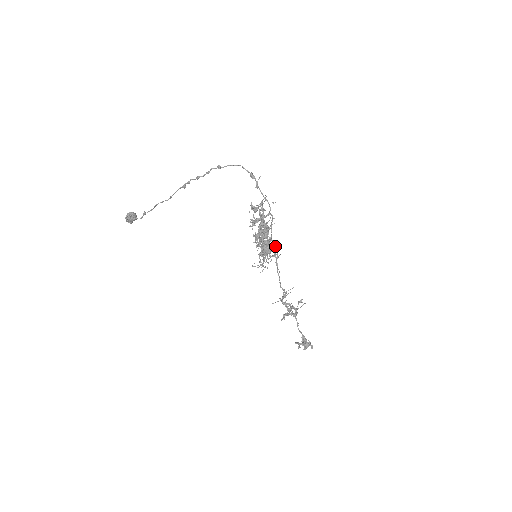
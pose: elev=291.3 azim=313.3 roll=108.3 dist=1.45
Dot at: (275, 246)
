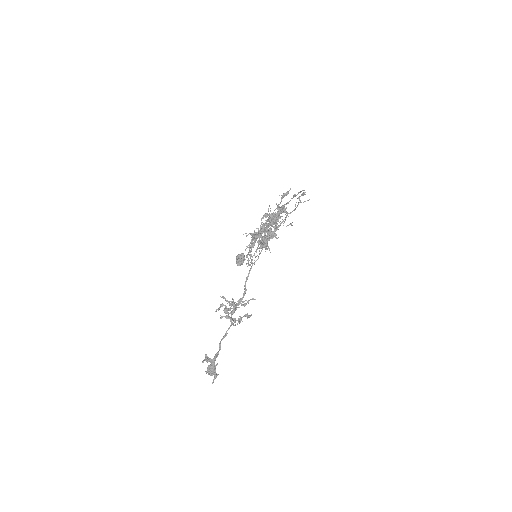
Dot at: occluded
